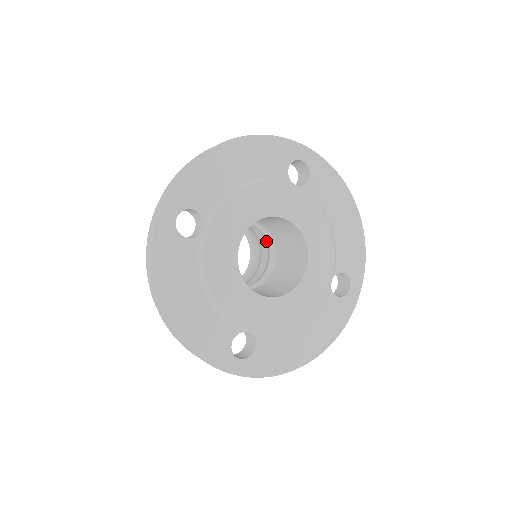
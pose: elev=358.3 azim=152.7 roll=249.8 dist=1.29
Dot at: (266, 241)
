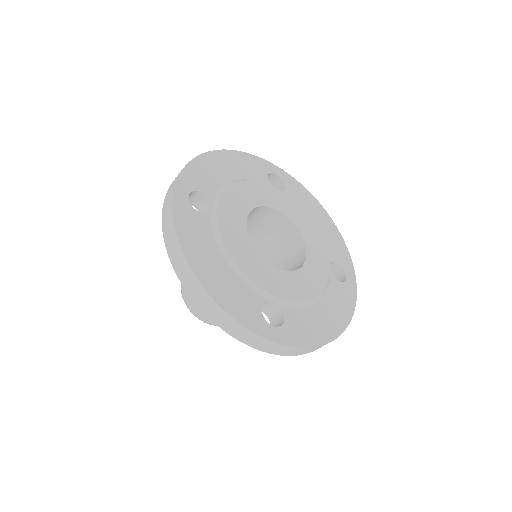
Dot at: occluded
